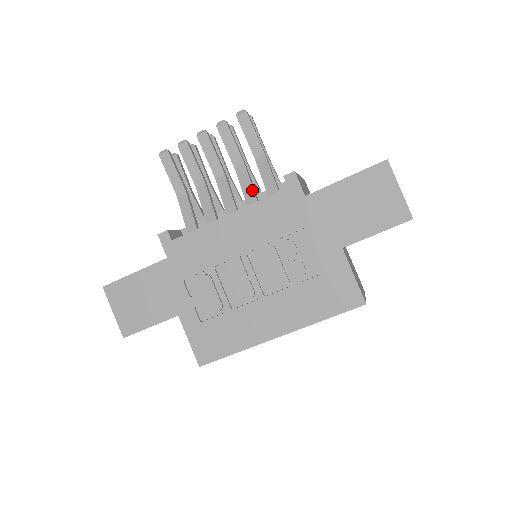
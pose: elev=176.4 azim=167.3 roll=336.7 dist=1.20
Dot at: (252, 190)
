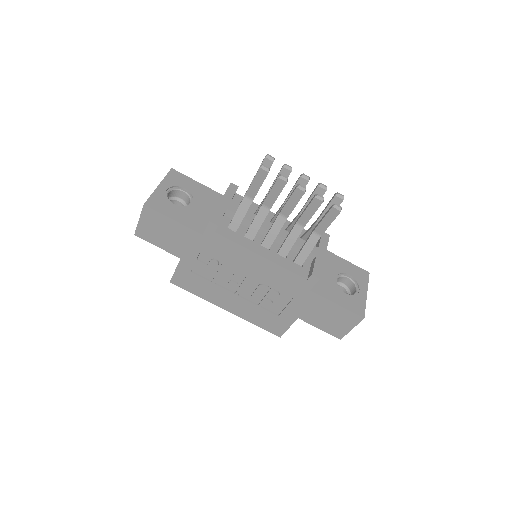
Dot at: (291, 247)
